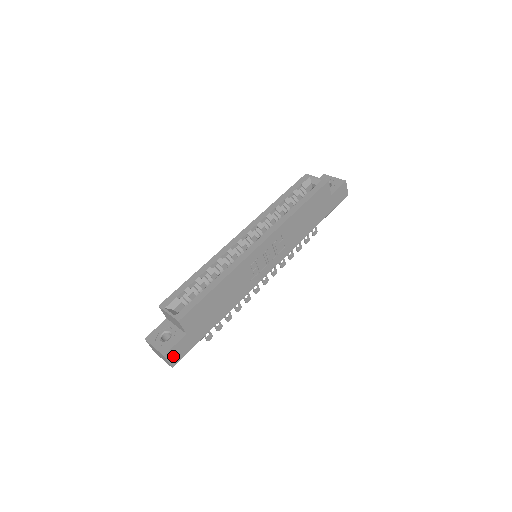
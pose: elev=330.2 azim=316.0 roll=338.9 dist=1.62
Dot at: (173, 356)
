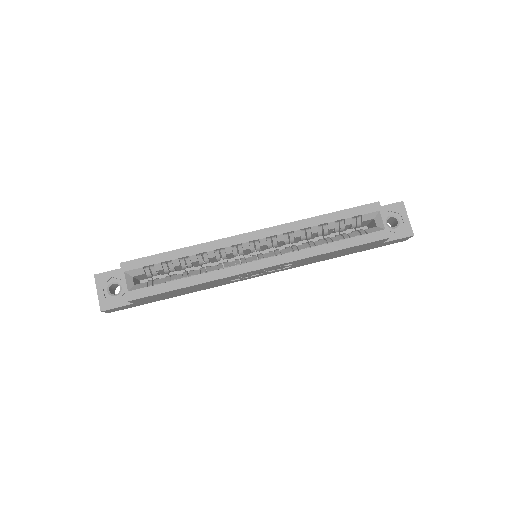
Dot at: (112, 310)
